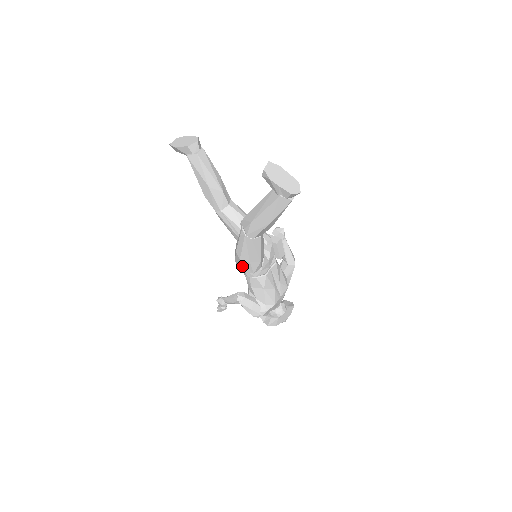
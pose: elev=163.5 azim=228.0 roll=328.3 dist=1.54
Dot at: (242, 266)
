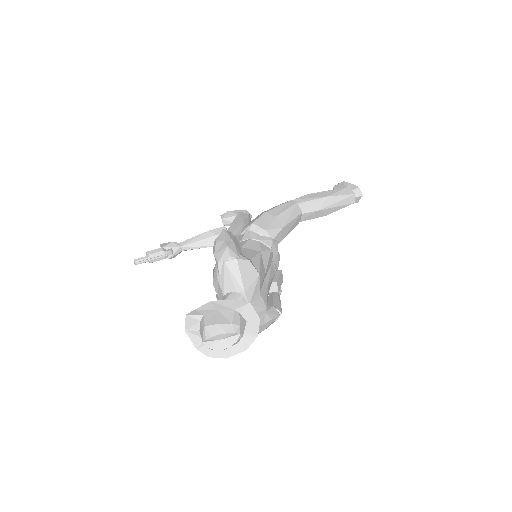
Dot at: (259, 219)
